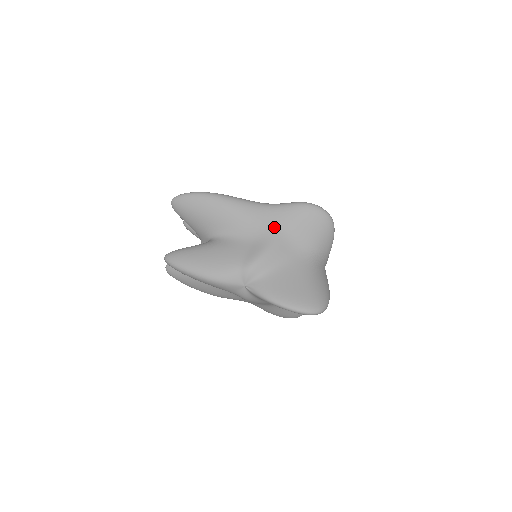
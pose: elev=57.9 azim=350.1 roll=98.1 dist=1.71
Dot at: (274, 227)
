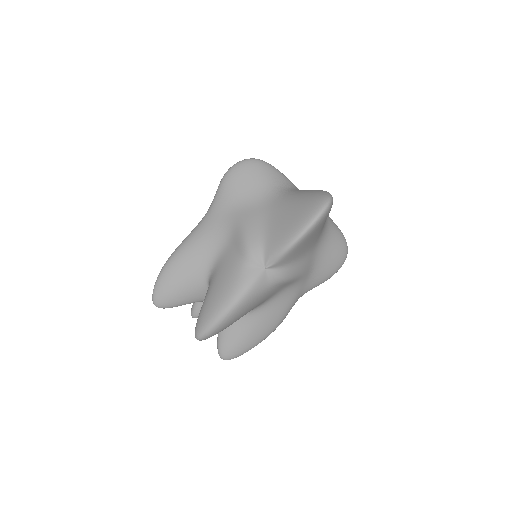
Dot at: (228, 214)
